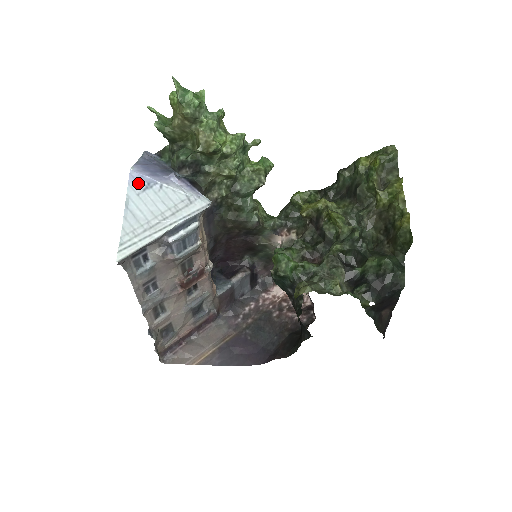
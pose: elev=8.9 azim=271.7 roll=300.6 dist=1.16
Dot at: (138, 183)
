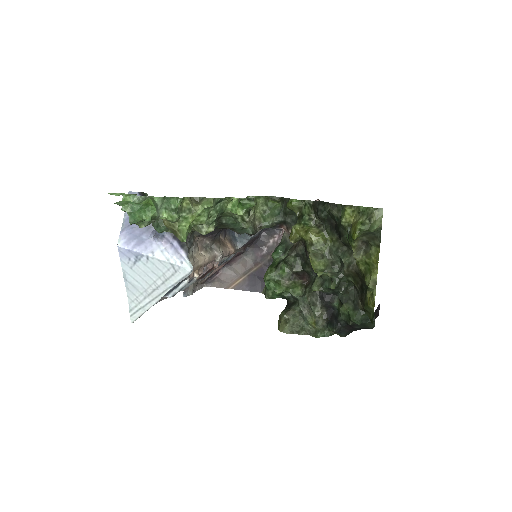
Dot at: (128, 258)
